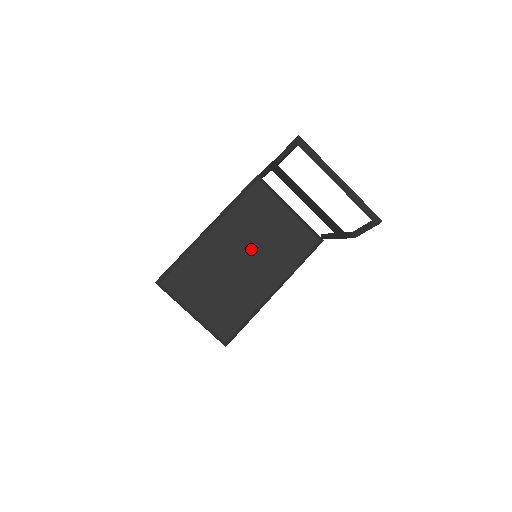
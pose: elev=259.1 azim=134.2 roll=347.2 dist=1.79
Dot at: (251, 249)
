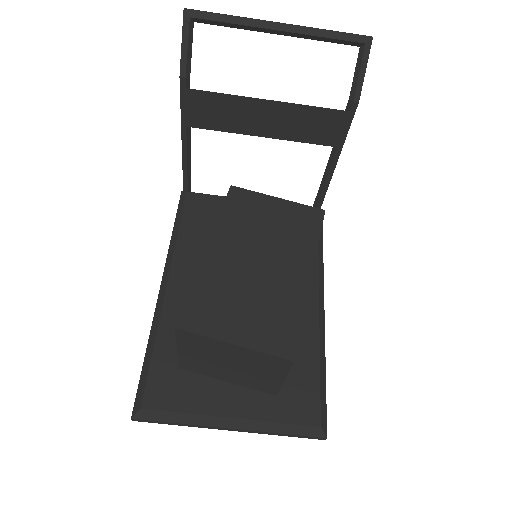
Dot at: (240, 225)
